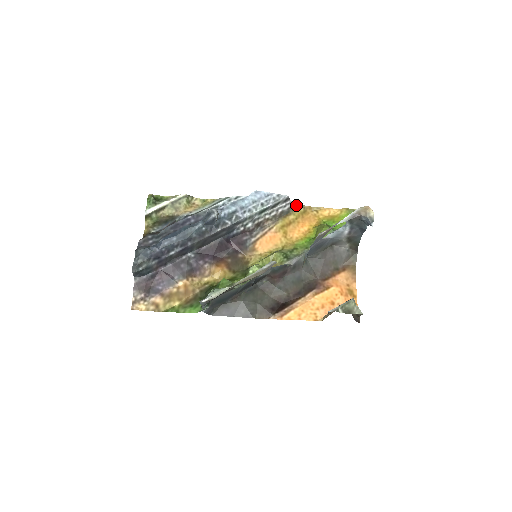
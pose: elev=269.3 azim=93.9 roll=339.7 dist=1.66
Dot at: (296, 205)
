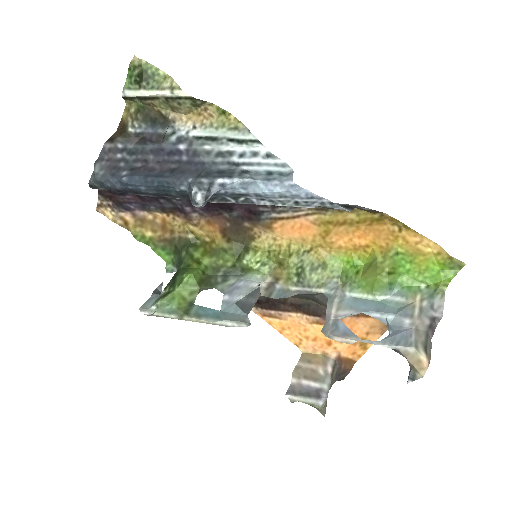
Dot at: (368, 209)
